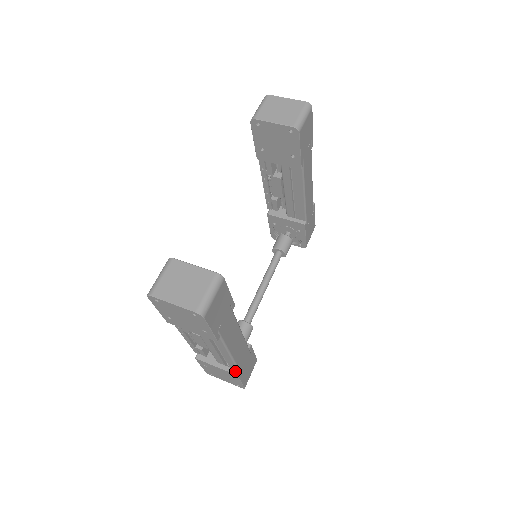
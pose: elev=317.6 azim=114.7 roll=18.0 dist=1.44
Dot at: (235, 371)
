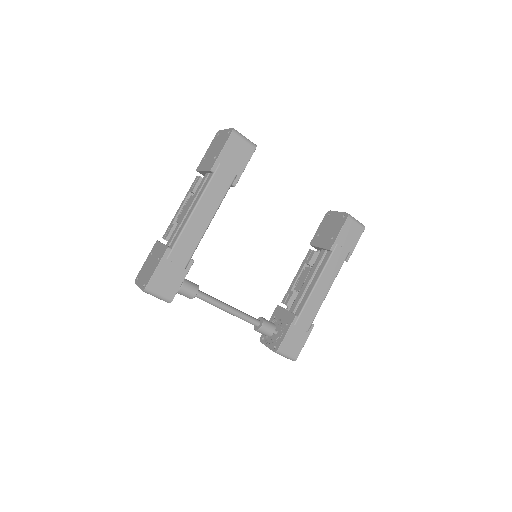
Dot at: (170, 247)
